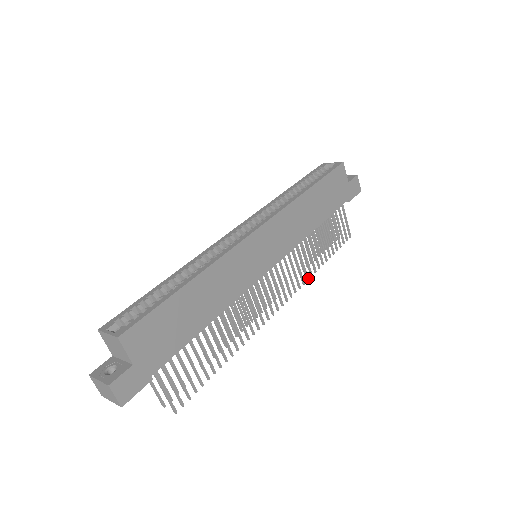
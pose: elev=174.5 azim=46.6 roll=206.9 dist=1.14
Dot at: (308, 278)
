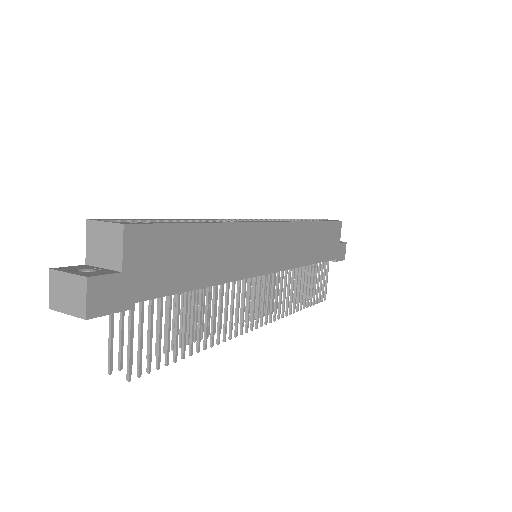
Dot at: (287, 313)
